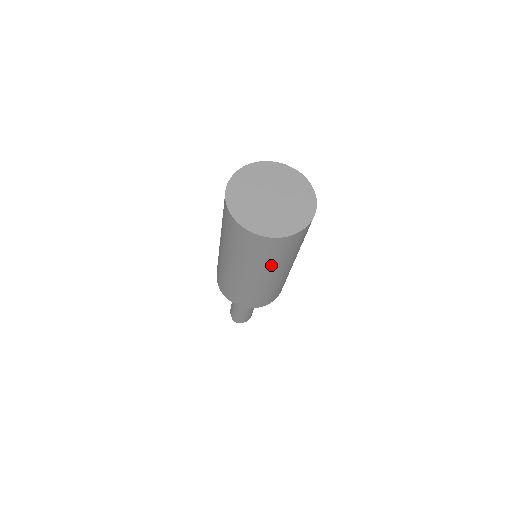
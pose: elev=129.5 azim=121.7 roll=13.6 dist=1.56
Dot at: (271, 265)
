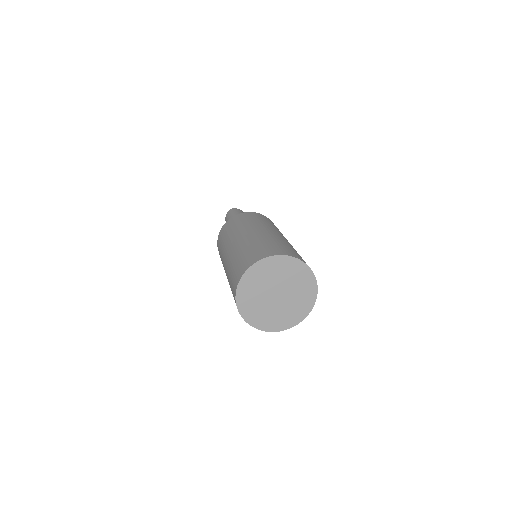
Dot at: occluded
